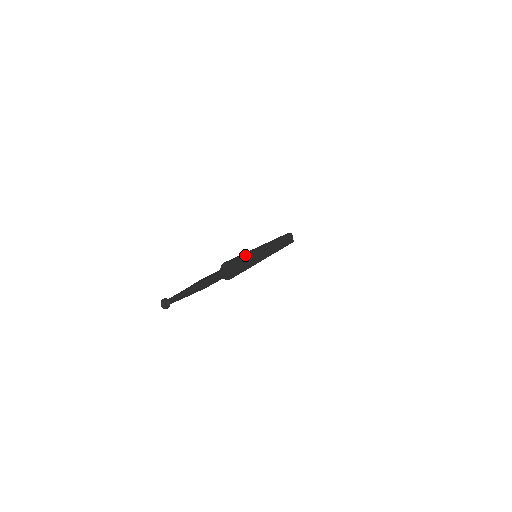
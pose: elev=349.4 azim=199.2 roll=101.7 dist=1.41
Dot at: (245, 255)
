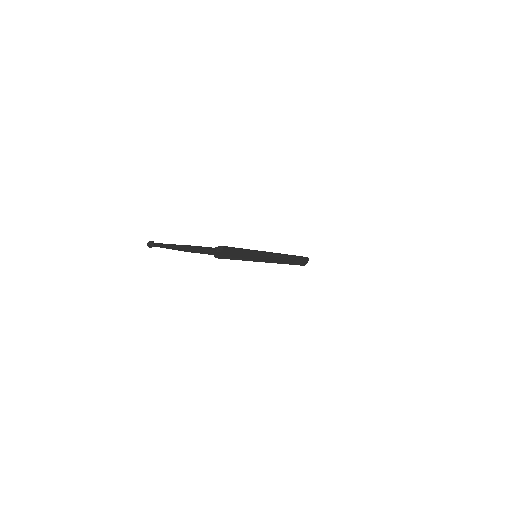
Dot at: (244, 252)
